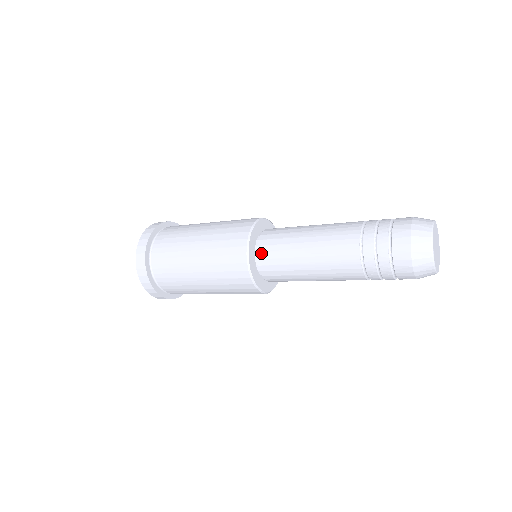
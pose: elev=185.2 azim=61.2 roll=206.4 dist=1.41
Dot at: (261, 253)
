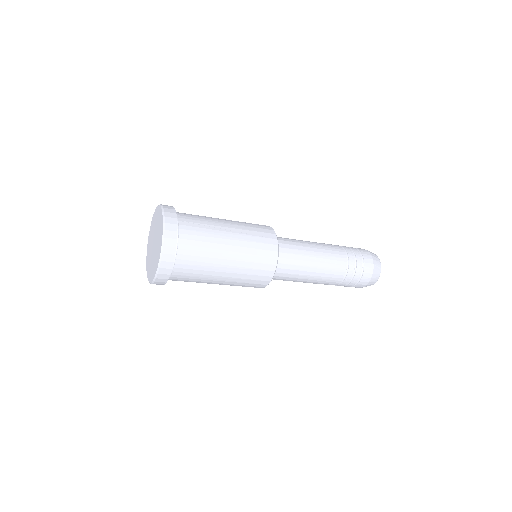
Dot at: (281, 253)
